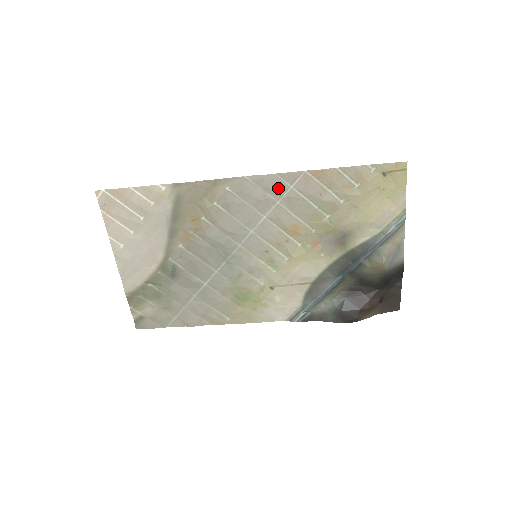
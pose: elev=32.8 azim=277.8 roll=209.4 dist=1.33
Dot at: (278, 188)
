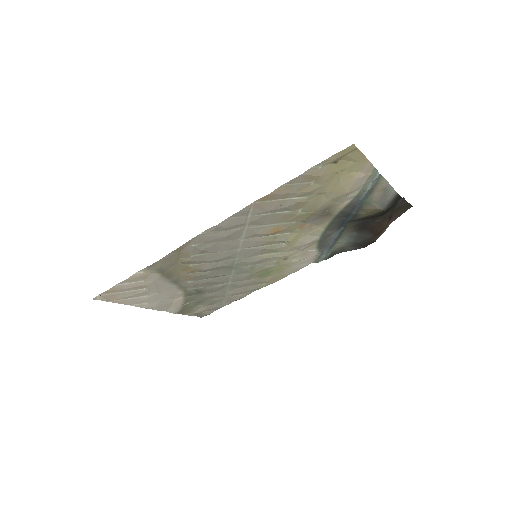
Dot at: (238, 223)
